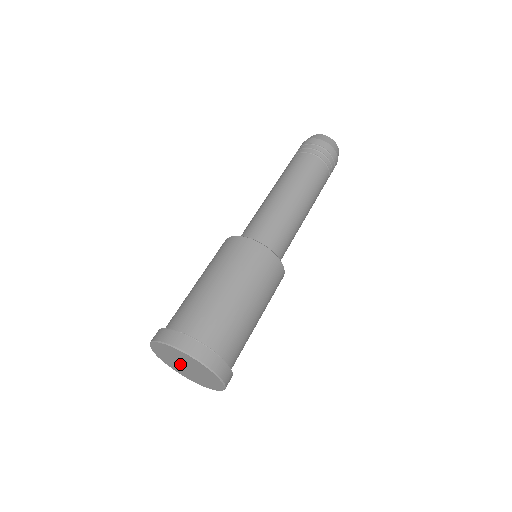
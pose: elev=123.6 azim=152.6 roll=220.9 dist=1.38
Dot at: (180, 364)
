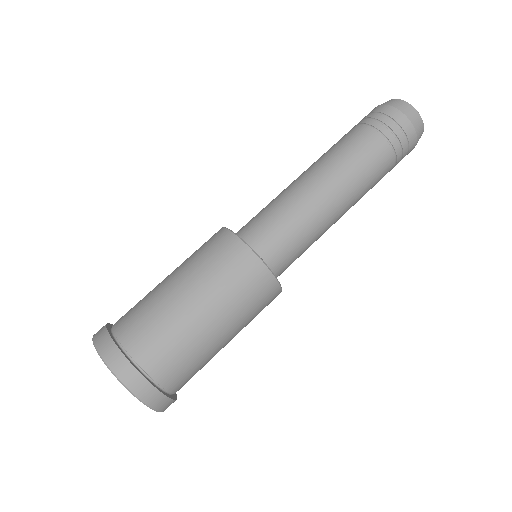
Dot at: occluded
